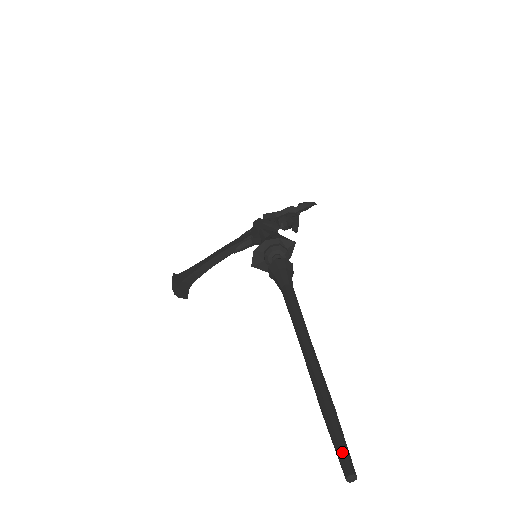
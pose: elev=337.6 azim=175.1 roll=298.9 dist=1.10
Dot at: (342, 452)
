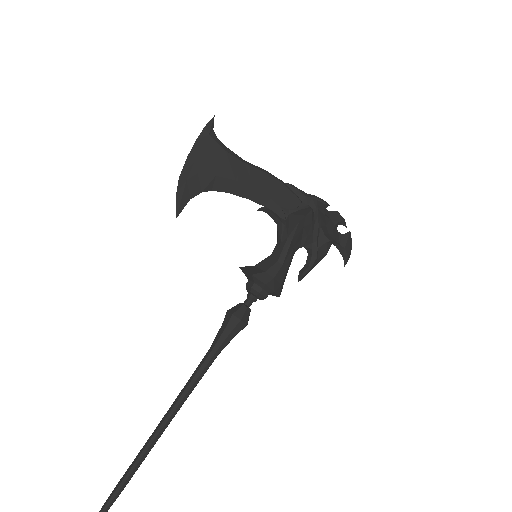
Dot at: out of frame
